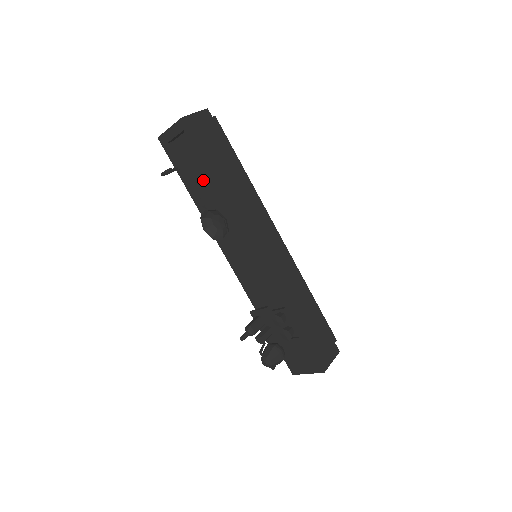
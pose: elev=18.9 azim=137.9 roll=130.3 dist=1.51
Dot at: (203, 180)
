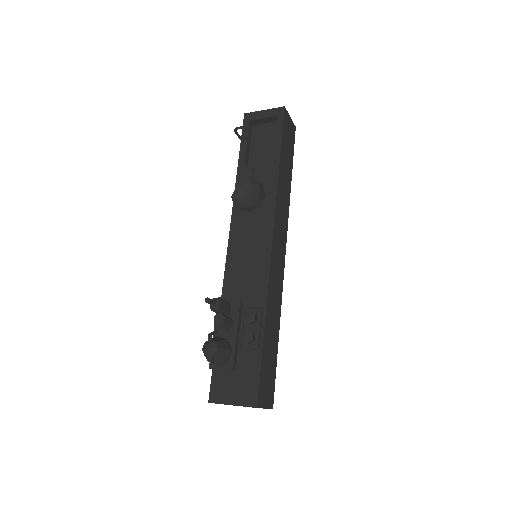
Dot at: occluded
